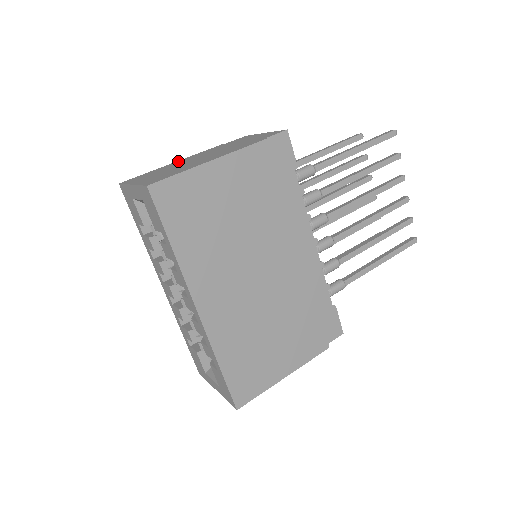
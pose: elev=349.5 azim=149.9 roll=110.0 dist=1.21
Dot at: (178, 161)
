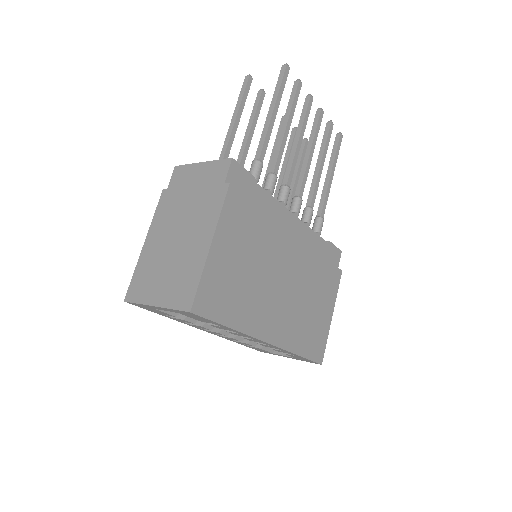
Dot at: (148, 240)
